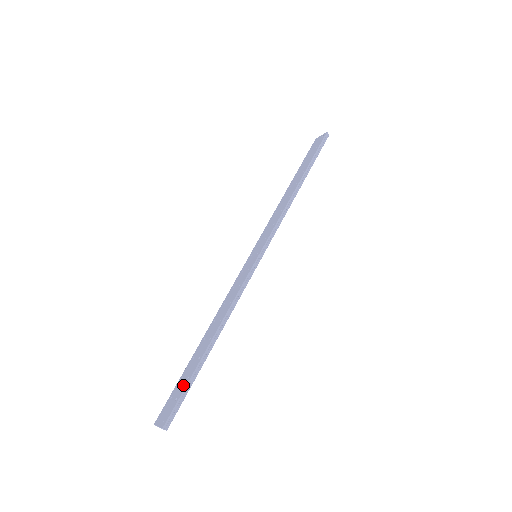
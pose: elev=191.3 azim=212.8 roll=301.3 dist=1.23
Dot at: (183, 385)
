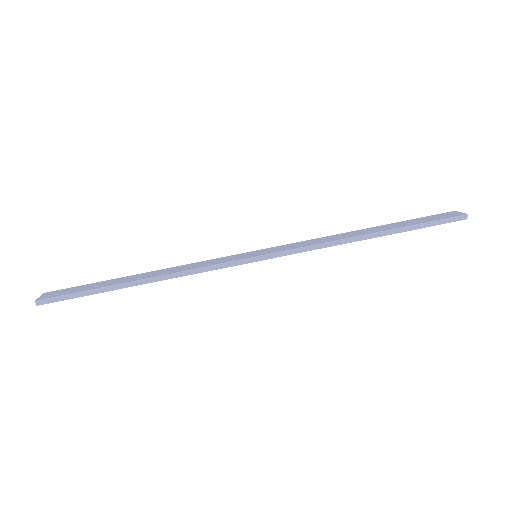
Dot at: (83, 289)
